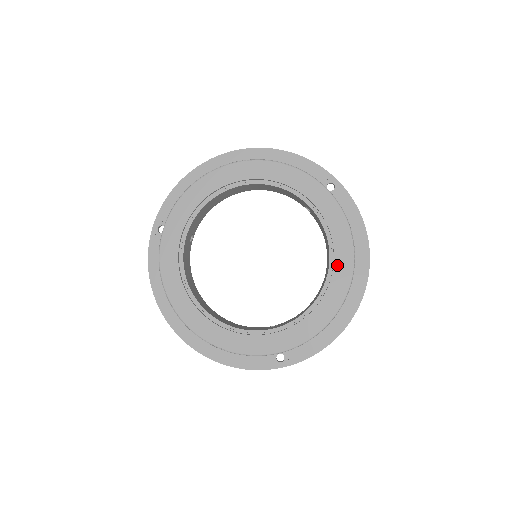
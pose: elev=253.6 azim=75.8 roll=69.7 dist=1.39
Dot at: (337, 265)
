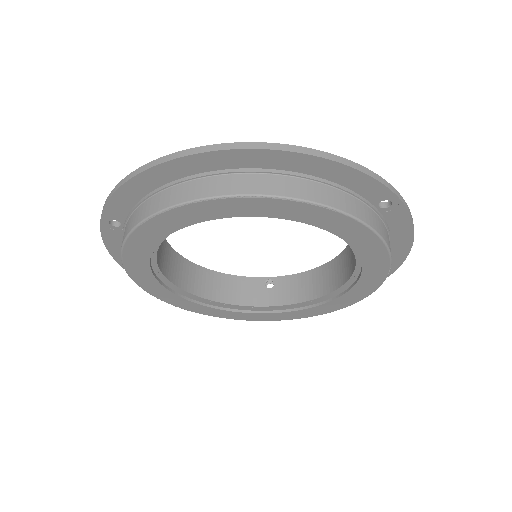
Dot at: (359, 286)
